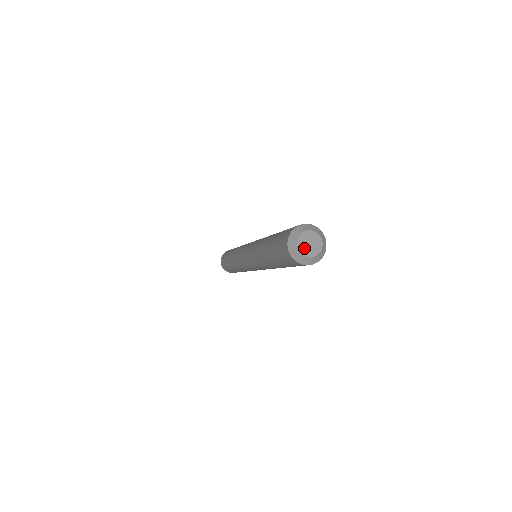
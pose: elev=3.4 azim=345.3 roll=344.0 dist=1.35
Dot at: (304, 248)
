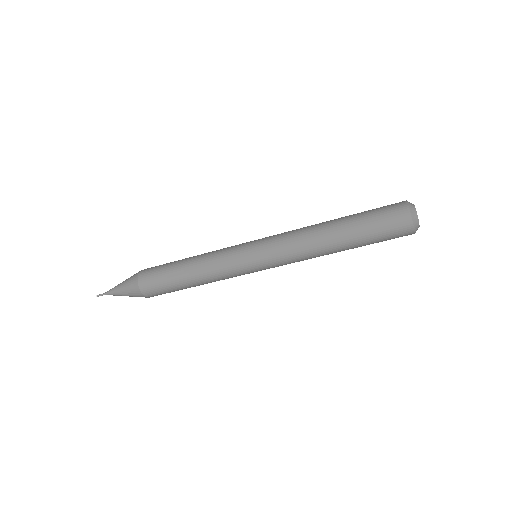
Dot at: occluded
